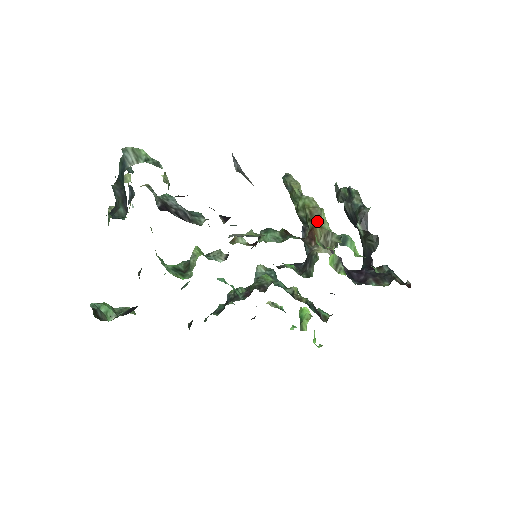
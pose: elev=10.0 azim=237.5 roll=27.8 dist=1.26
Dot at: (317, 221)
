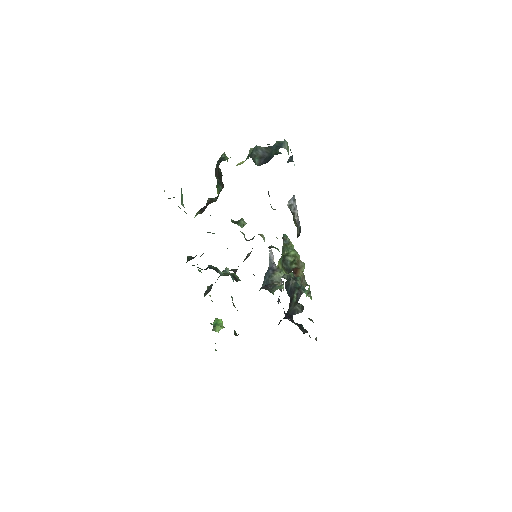
Dot at: (300, 267)
